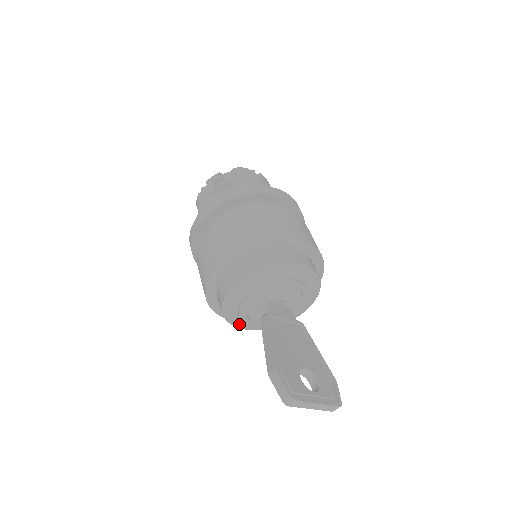
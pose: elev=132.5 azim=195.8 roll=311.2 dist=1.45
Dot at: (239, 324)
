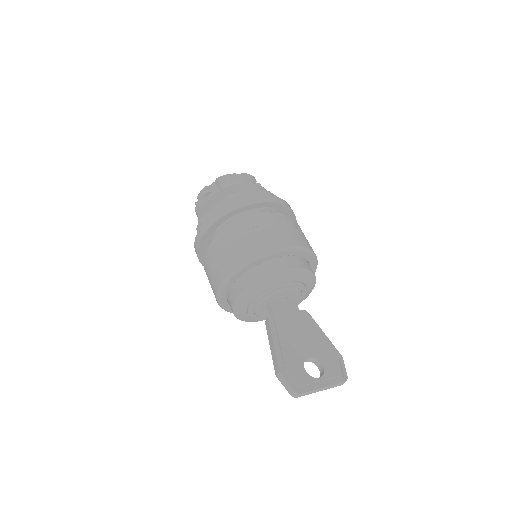
Dot at: (256, 320)
